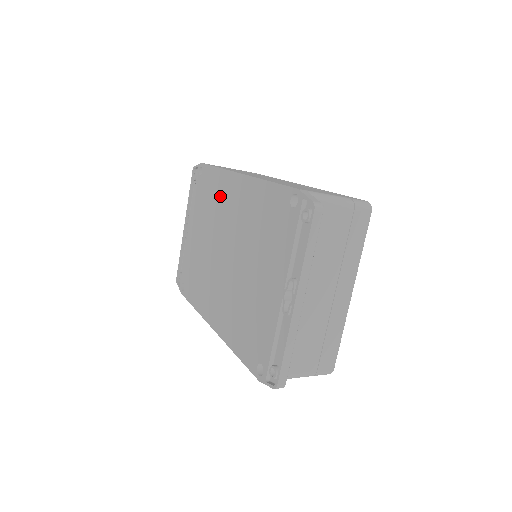
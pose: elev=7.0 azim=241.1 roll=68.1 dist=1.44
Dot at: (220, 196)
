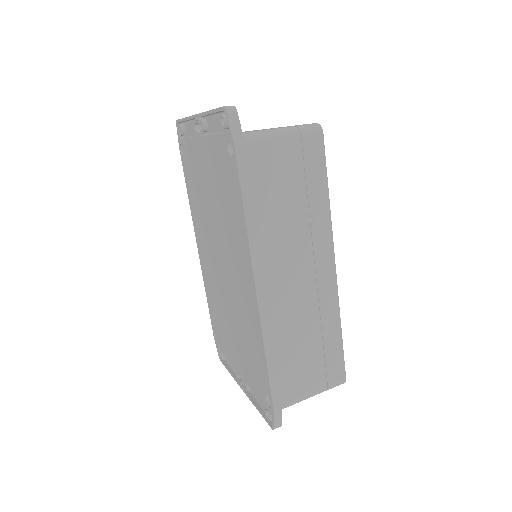
Dot at: (235, 237)
